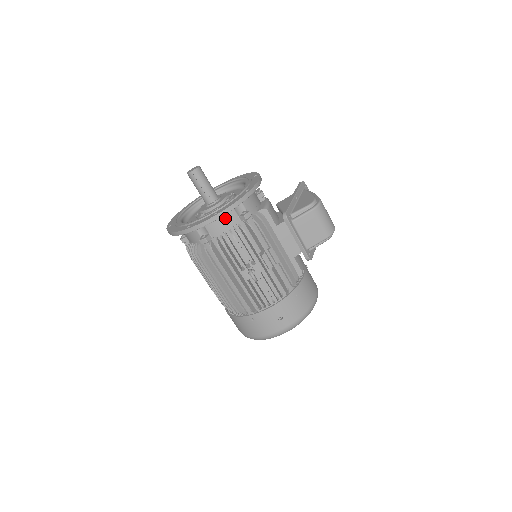
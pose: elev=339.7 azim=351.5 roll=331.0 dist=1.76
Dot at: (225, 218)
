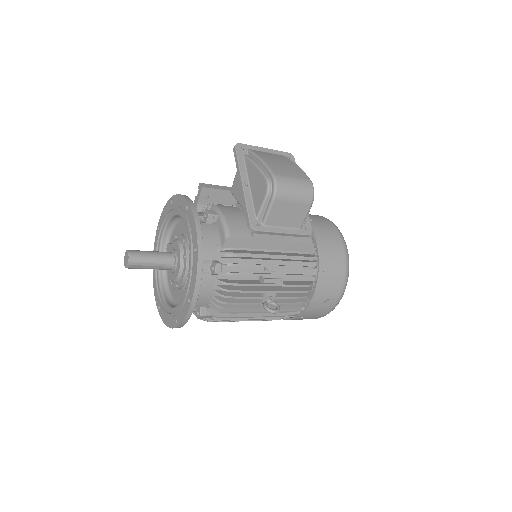
Dot at: (200, 289)
